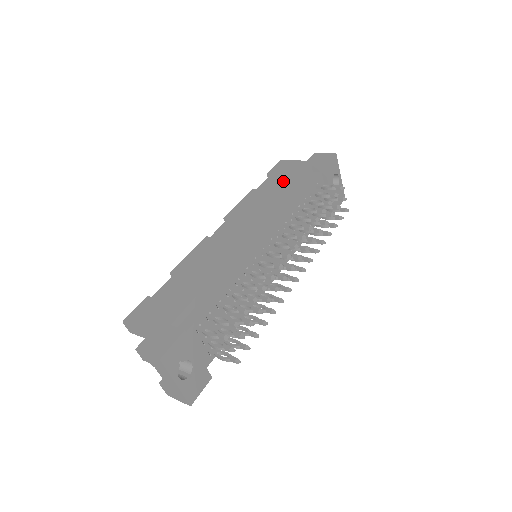
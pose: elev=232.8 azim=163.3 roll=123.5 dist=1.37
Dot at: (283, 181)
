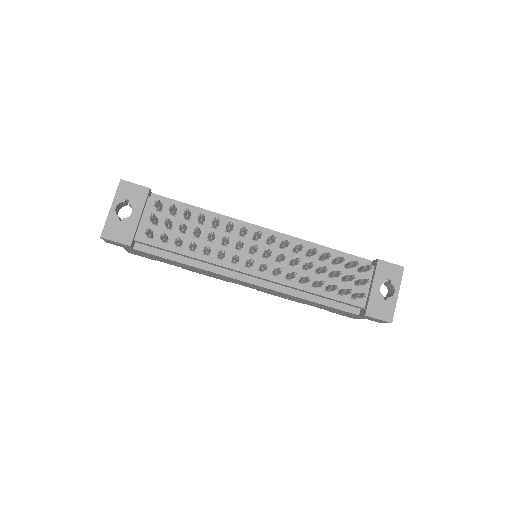
Dot at: occluded
